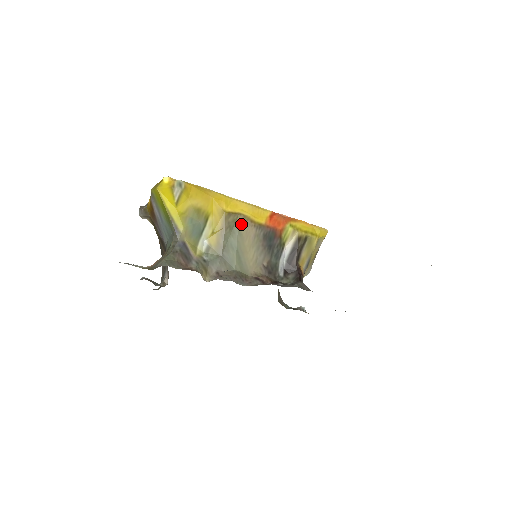
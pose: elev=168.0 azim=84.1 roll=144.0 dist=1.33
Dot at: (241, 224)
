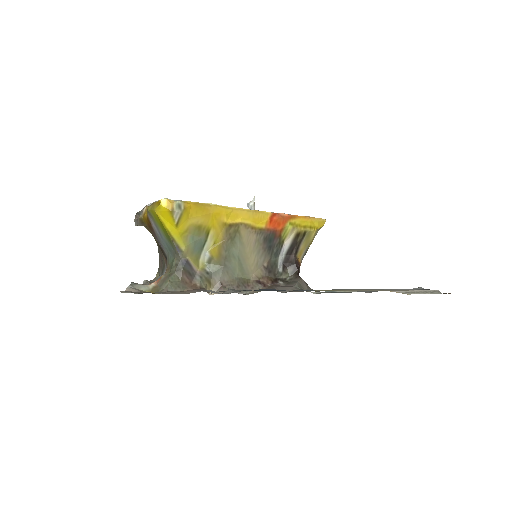
Dot at: (242, 233)
